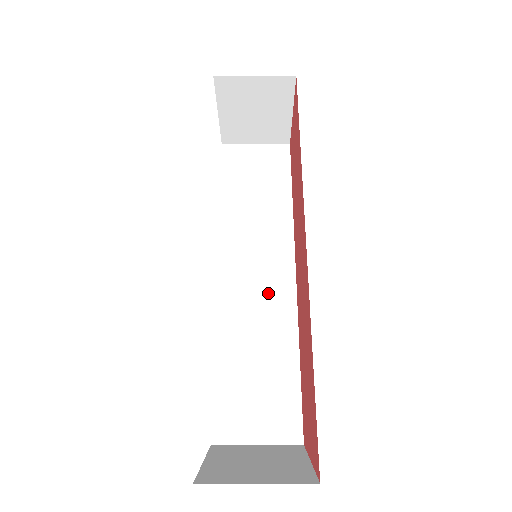
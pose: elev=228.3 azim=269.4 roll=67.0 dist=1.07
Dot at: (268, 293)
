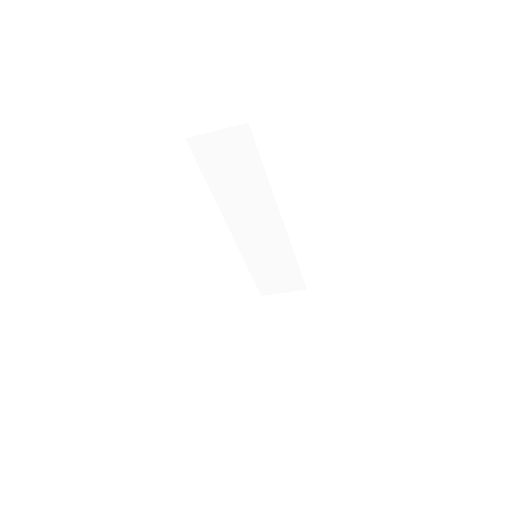
Dot at: (268, 236)
